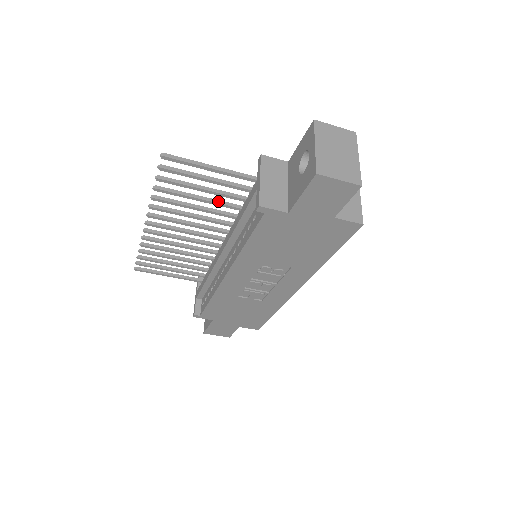
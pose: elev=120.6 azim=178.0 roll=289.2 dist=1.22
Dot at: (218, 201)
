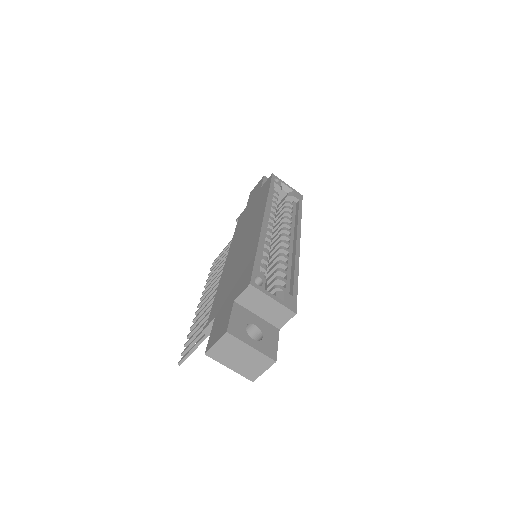
Dot at: occluded
